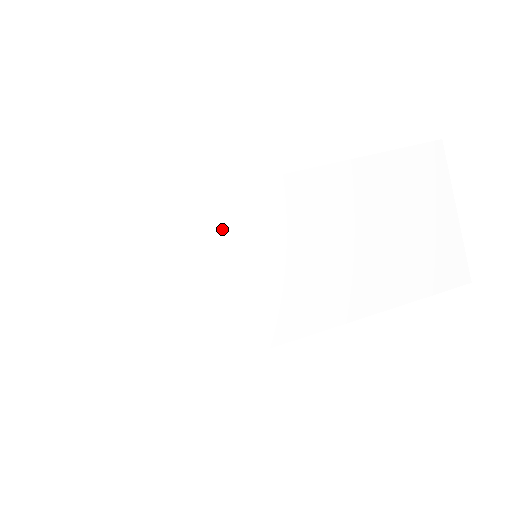
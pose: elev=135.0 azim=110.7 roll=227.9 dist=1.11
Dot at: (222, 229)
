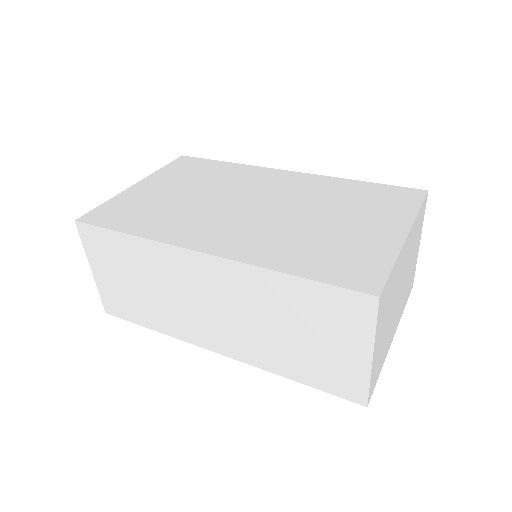
Dot at: (167, 268)
